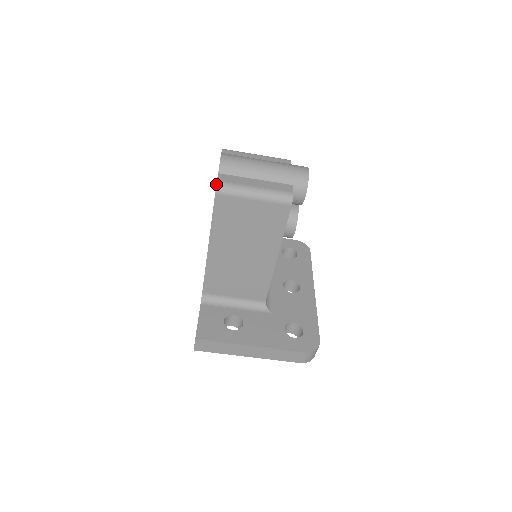
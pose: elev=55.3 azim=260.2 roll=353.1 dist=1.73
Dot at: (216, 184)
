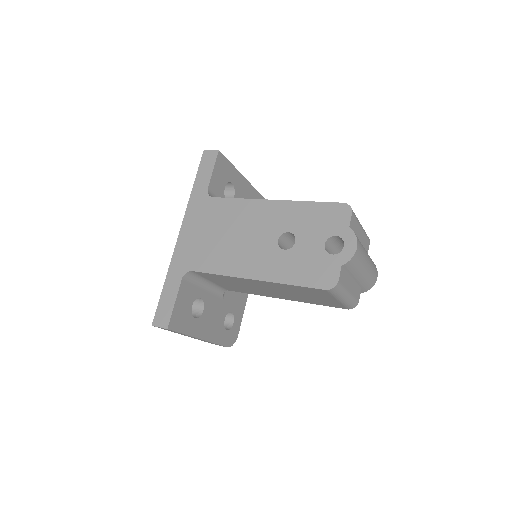
Dot at: (336, 285)
